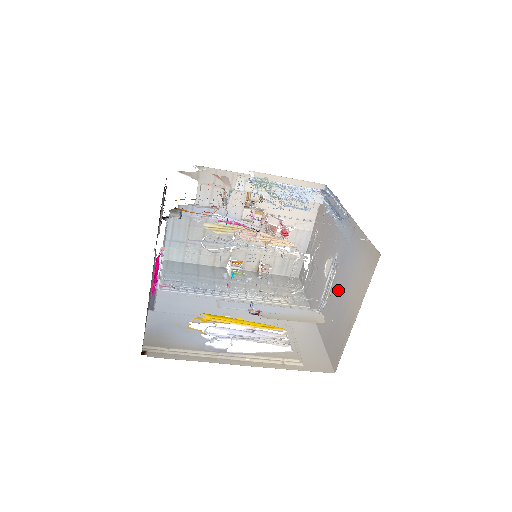
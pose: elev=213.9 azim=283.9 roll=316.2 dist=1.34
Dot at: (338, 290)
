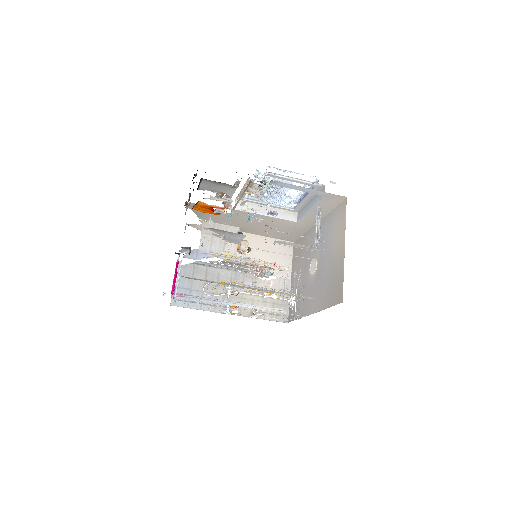
Dot at: (325, 263)
